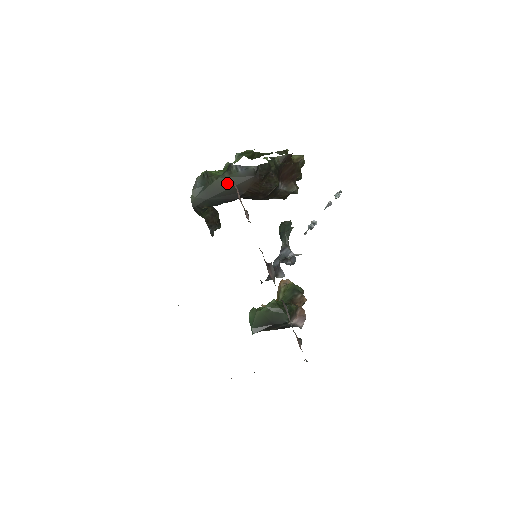
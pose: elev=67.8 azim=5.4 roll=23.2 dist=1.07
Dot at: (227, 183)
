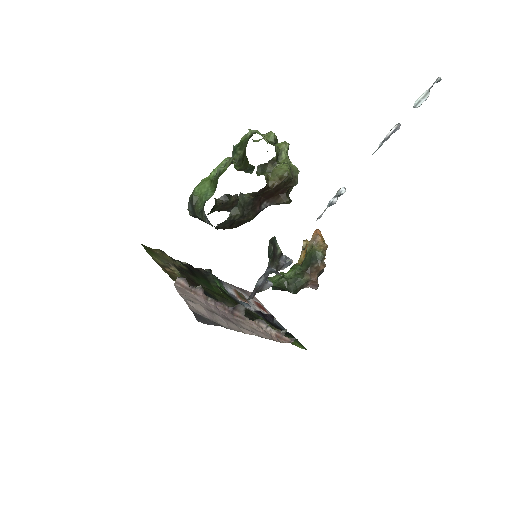
Dot at: occluded
